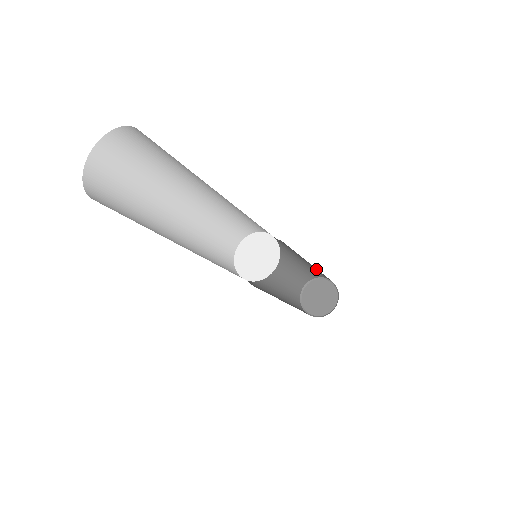
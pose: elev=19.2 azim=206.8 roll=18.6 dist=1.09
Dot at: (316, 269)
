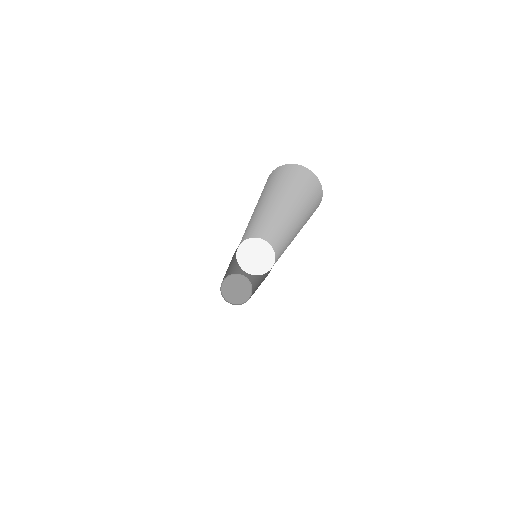
Dot at: occluded
